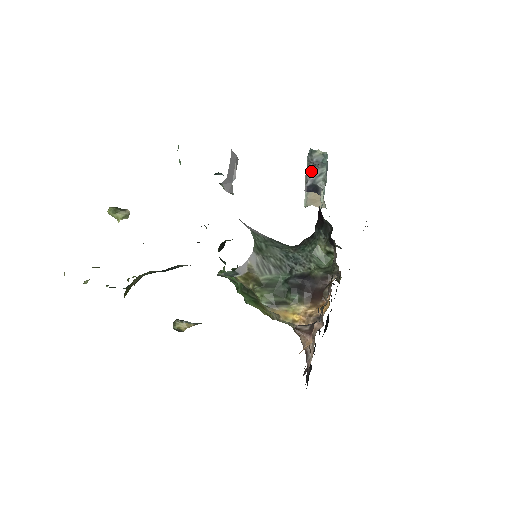
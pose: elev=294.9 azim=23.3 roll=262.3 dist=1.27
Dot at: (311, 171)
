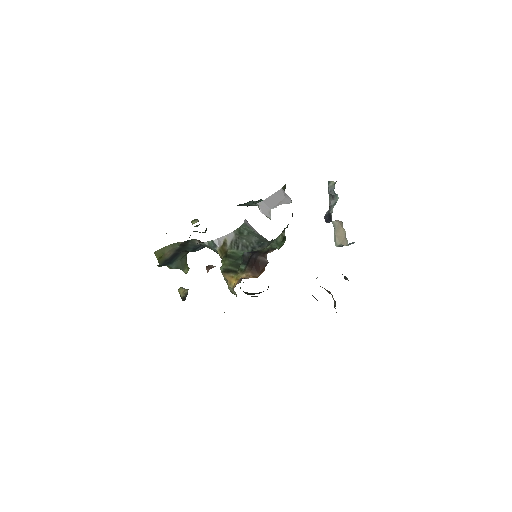
Dot at: (330, 203)
